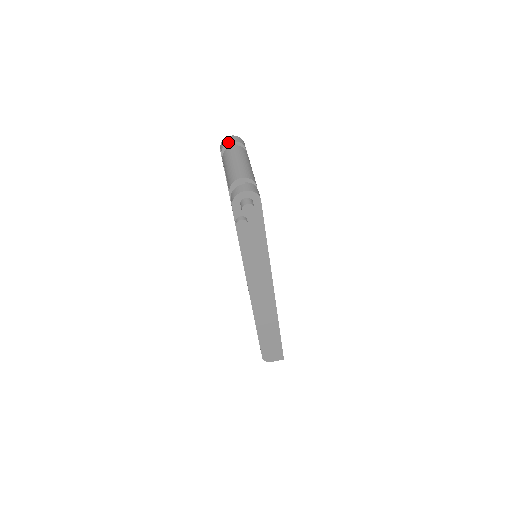
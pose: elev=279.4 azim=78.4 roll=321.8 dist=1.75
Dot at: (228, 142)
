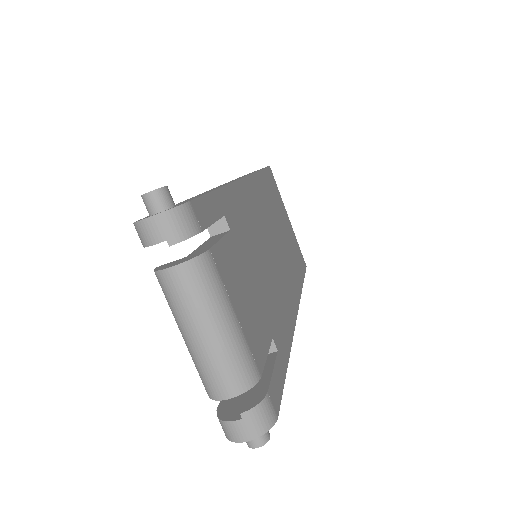
Dot at: (153, 244)
